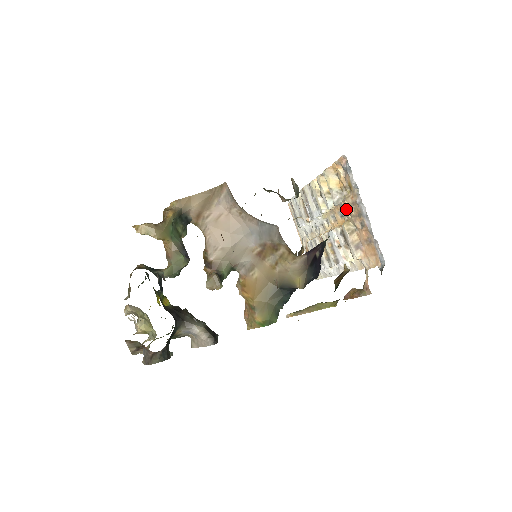
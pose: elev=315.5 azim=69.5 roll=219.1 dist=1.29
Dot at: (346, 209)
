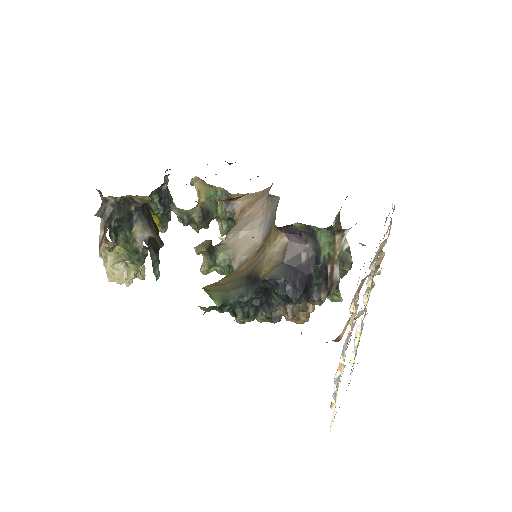
Dot at: occluded
